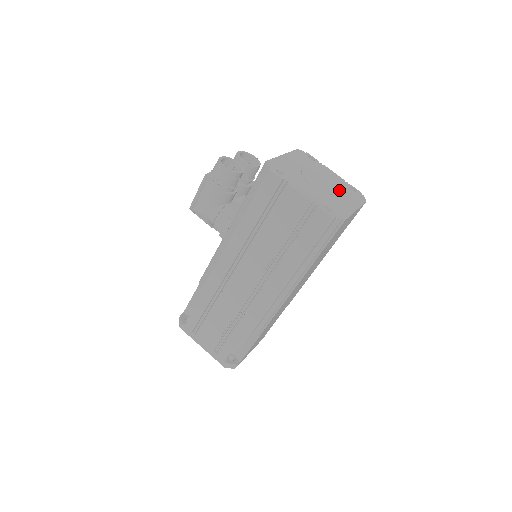
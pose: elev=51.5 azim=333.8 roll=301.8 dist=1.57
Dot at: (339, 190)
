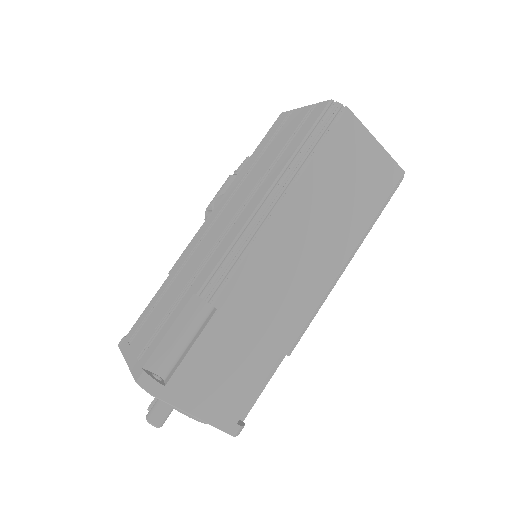
Dot at: occluded
